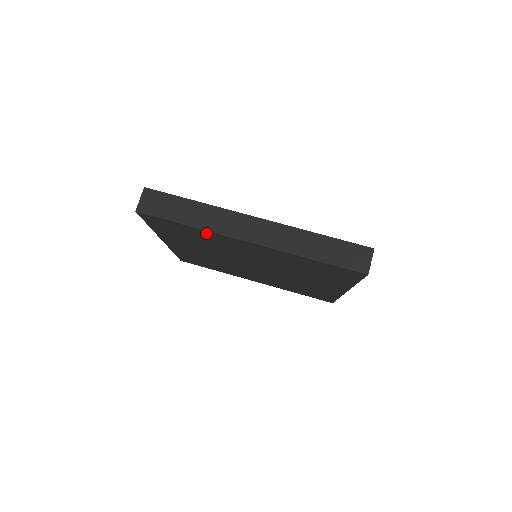
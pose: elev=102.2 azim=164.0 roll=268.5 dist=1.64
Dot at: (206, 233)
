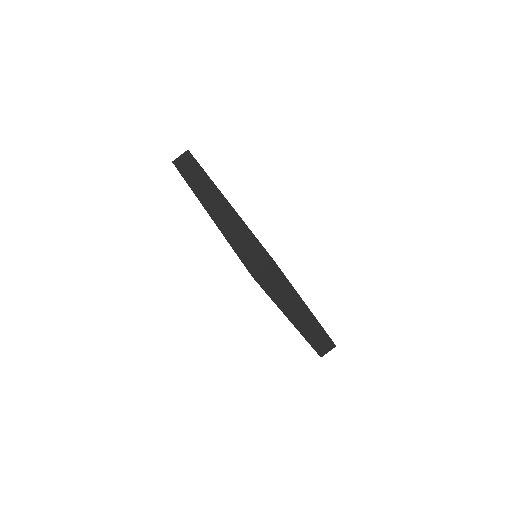
Dot at: occluded
